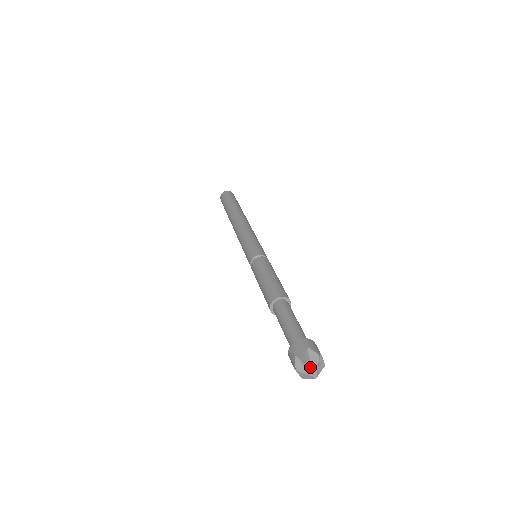
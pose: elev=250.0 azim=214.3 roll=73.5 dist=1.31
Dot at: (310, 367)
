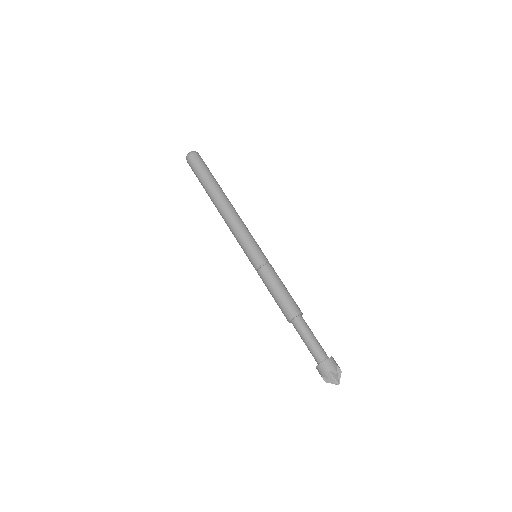
Dot at: (333, 382)
